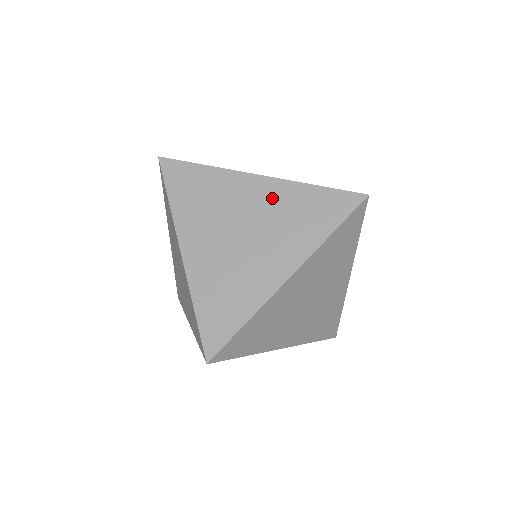
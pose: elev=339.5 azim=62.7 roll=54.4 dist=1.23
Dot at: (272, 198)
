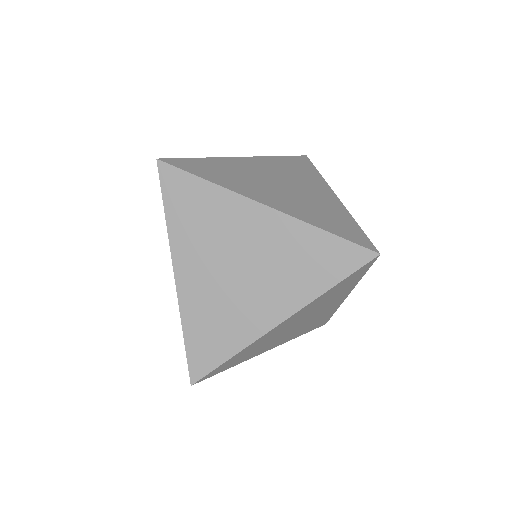
Dot at: (276, 236)
